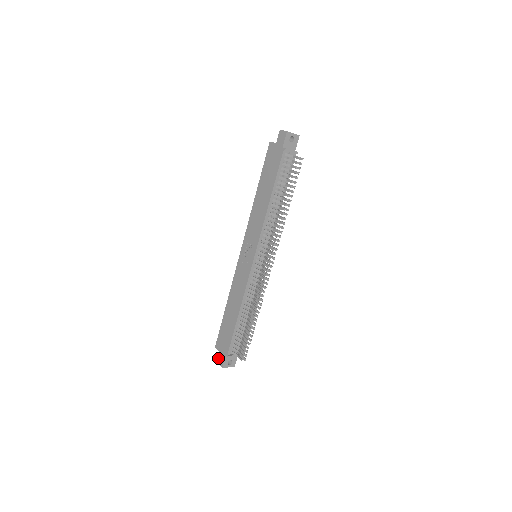
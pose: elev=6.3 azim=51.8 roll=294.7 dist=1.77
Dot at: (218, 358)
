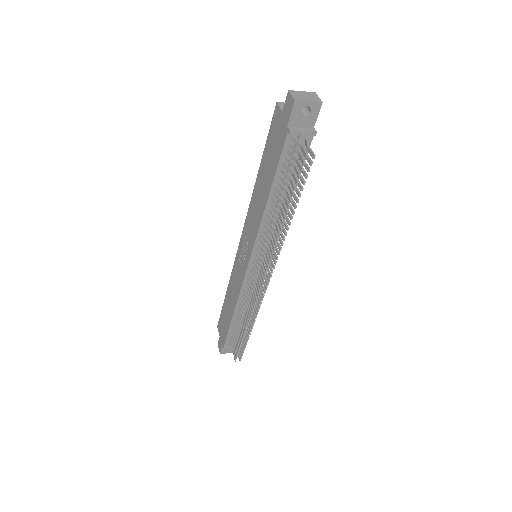
Dot at: (218, 341)
